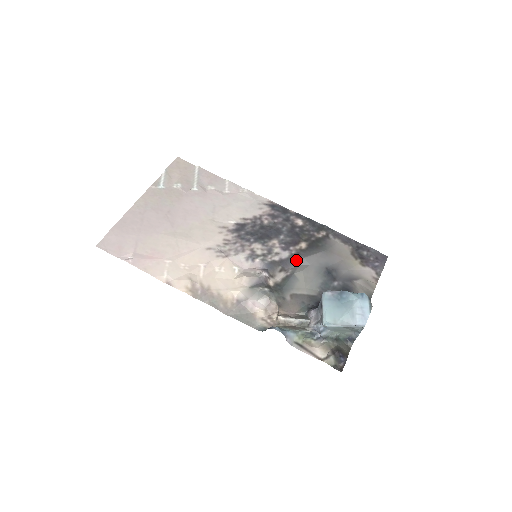
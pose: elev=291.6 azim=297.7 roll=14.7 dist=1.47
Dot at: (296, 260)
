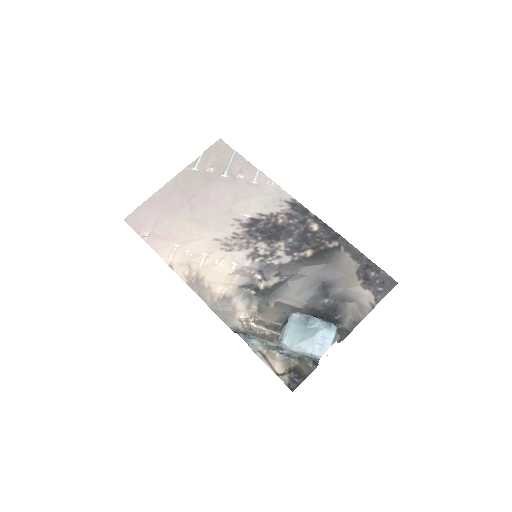
Dot at: (295, 267)
